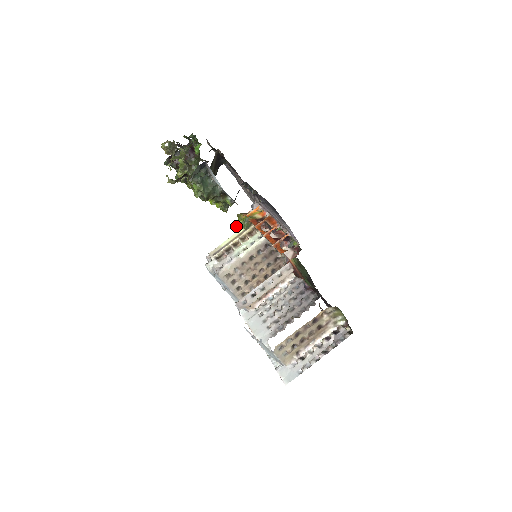
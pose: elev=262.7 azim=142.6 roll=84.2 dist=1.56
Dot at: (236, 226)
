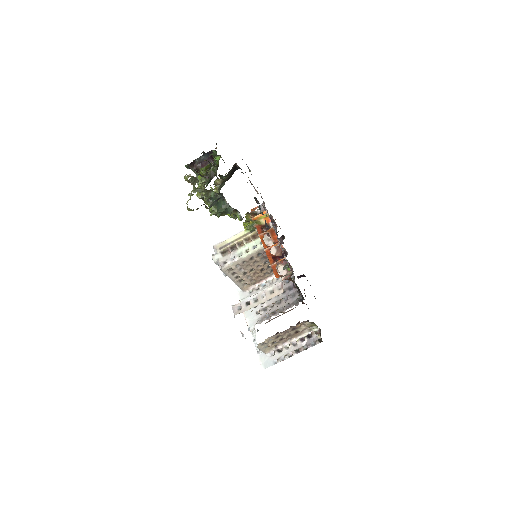
Dot at: (243, 223)
